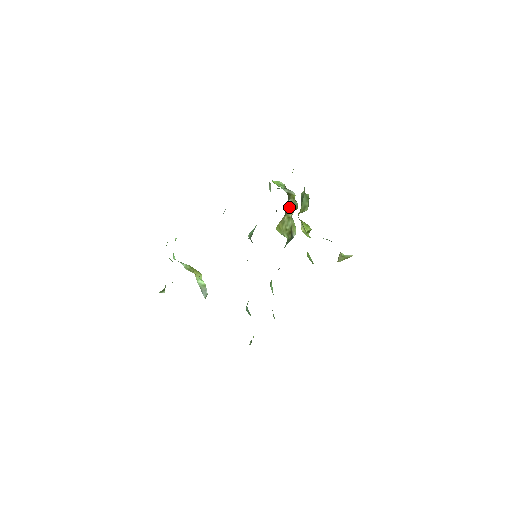
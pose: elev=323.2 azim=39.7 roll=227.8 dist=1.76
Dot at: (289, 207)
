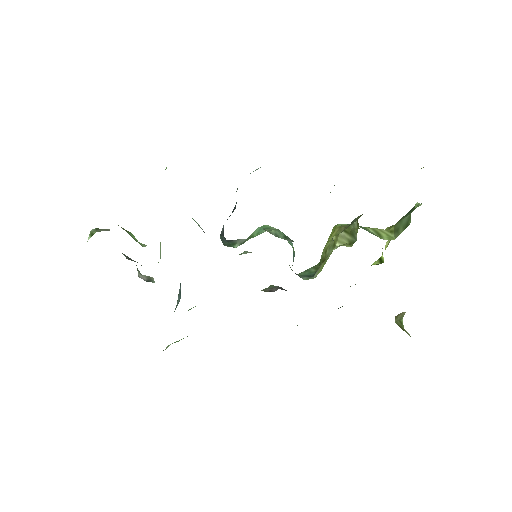
Dot at: (347, 230)
